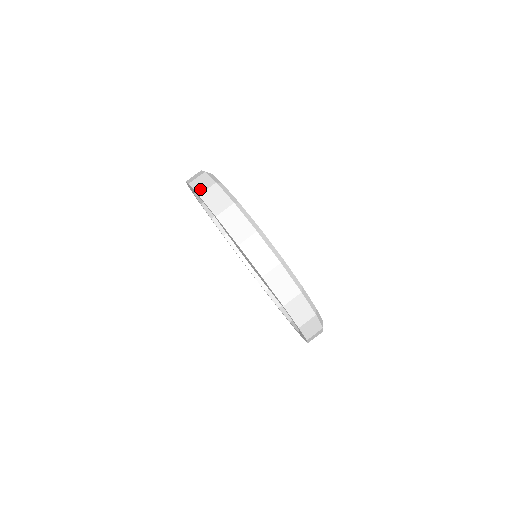
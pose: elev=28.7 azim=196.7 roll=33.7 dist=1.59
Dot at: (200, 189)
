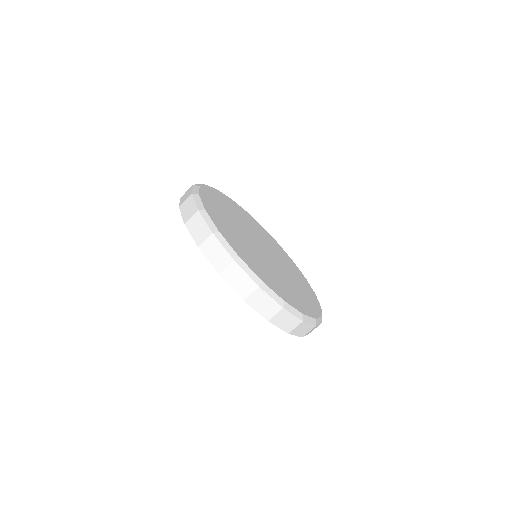
Dot at: (217, 264)
